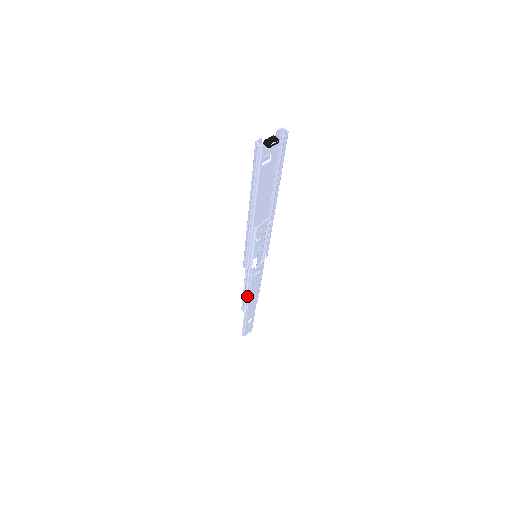
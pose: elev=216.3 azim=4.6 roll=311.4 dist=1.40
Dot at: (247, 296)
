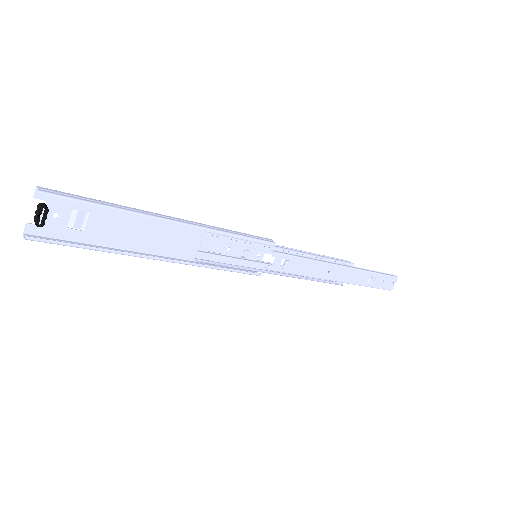
Dot at: (317, 277)
